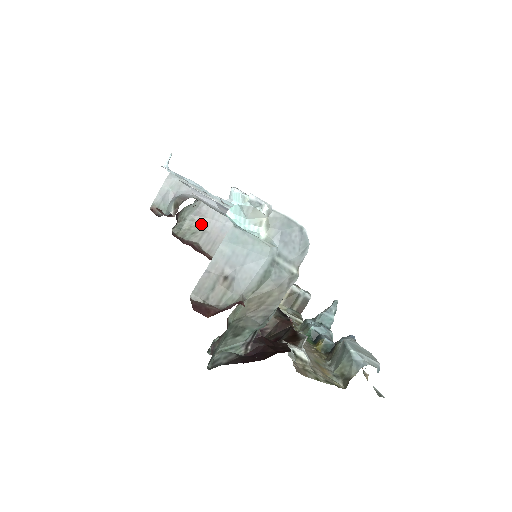
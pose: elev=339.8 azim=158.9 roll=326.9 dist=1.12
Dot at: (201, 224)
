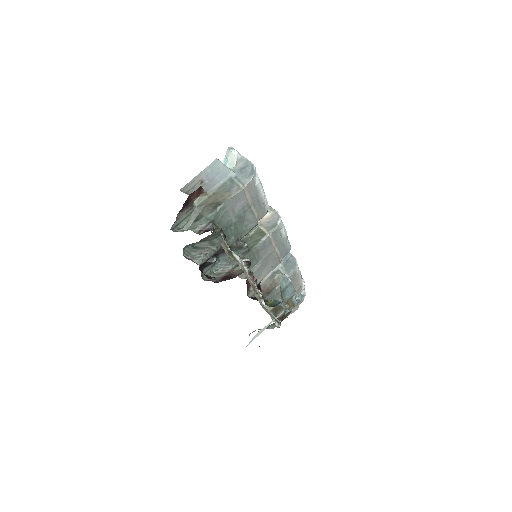
Dot at: occluded
